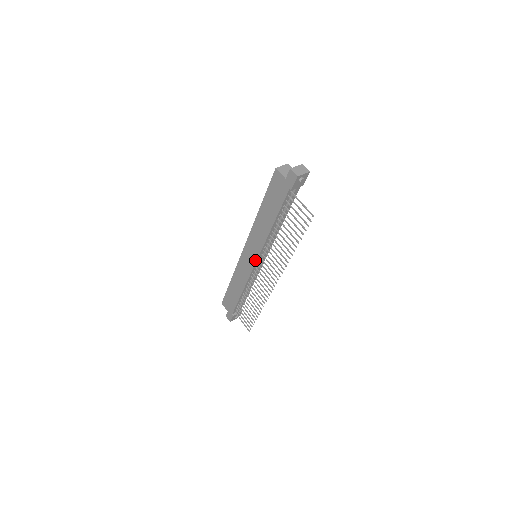
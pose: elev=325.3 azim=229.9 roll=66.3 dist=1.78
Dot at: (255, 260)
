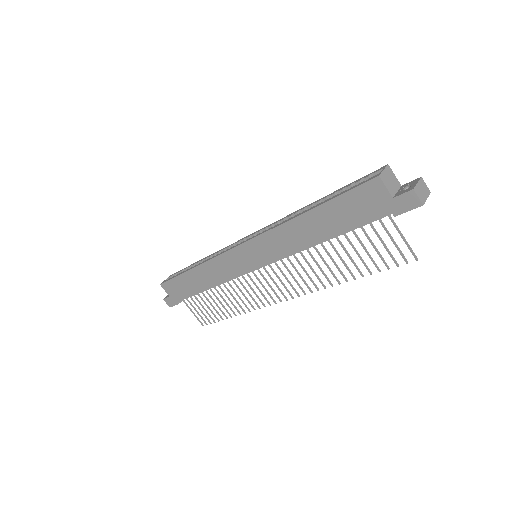
Dot at: (259, 266)
